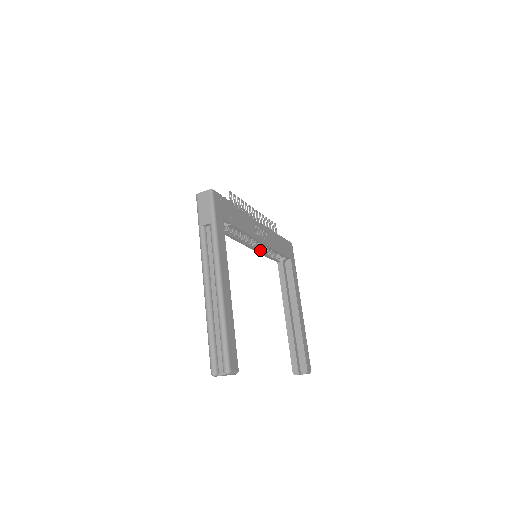
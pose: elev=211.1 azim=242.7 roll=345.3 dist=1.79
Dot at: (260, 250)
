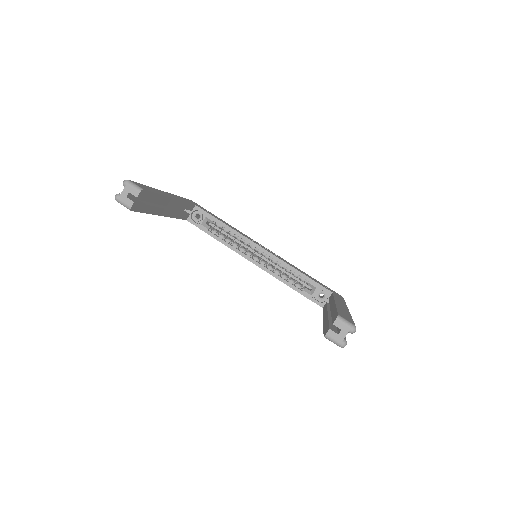
Dot at: (277, 275)
